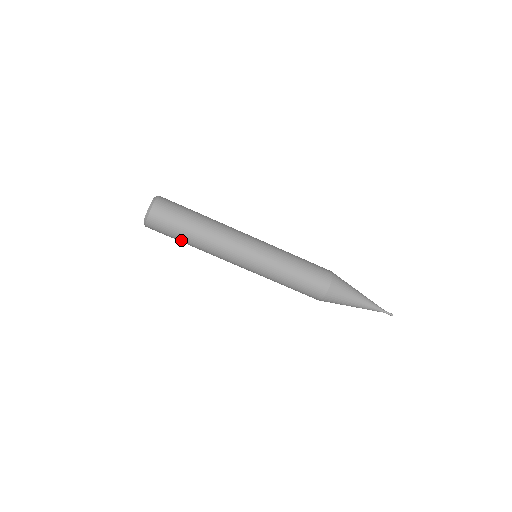
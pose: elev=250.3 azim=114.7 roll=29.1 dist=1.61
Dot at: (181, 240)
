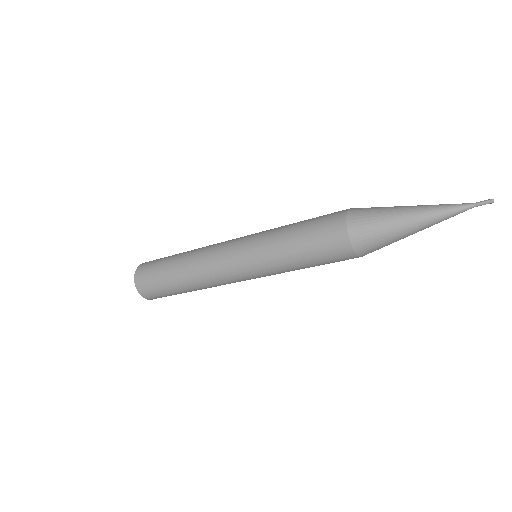
Dot at: occluded
